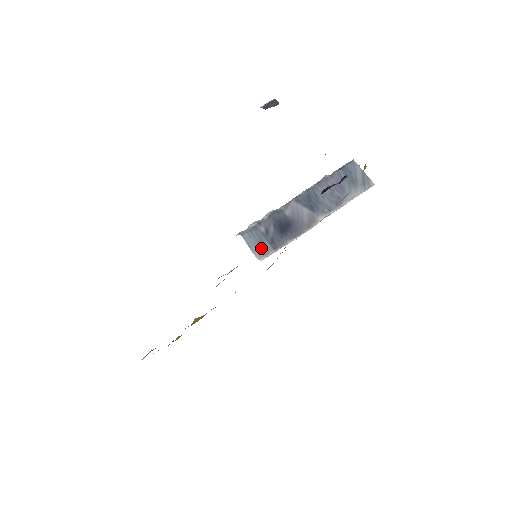
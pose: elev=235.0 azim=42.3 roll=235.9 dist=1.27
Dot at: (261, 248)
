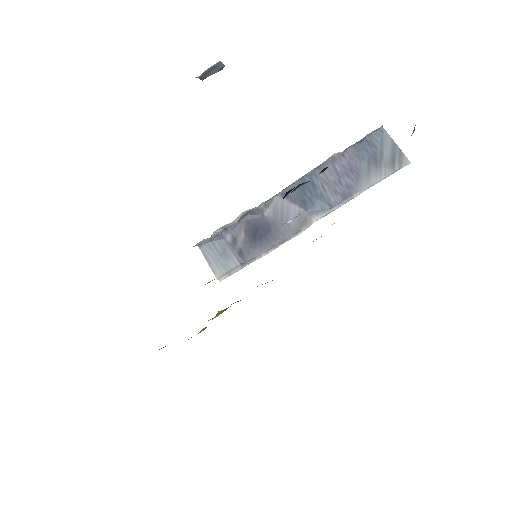
Dot at: (224, 263)
